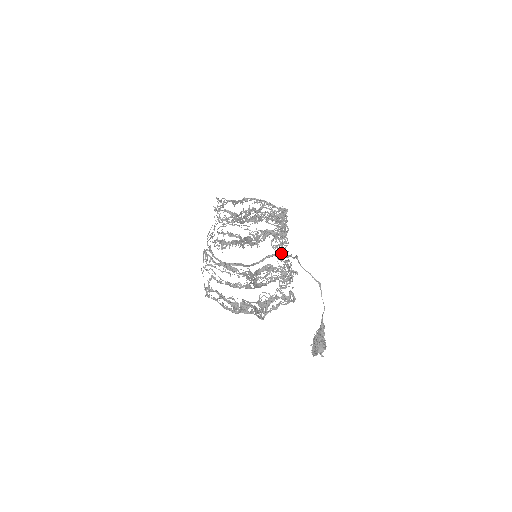
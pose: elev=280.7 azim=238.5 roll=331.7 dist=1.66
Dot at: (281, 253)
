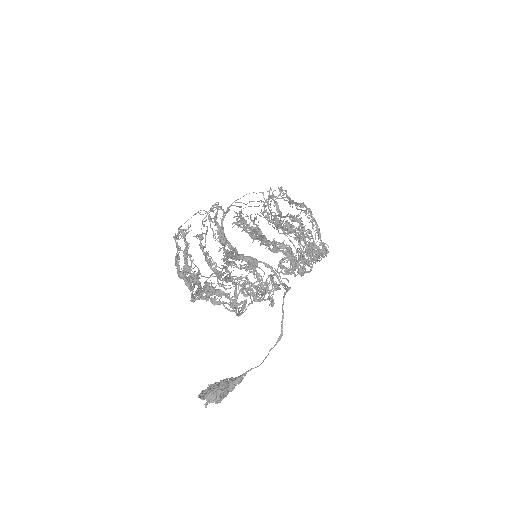
Dot at: occluded
